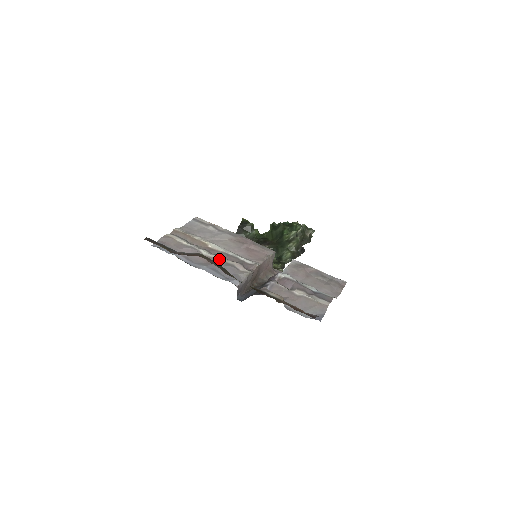
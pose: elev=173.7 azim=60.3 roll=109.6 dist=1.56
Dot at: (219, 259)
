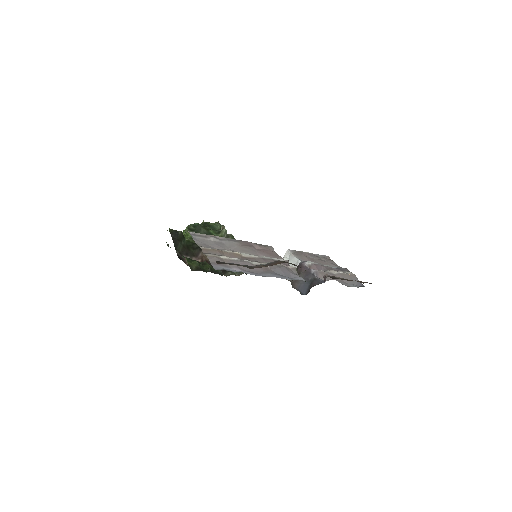
Dot at: occluded
